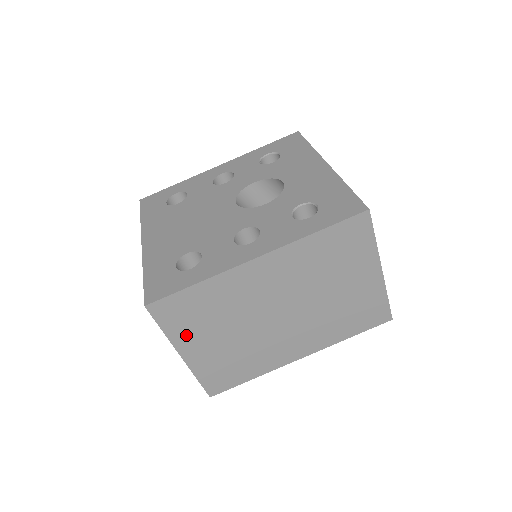
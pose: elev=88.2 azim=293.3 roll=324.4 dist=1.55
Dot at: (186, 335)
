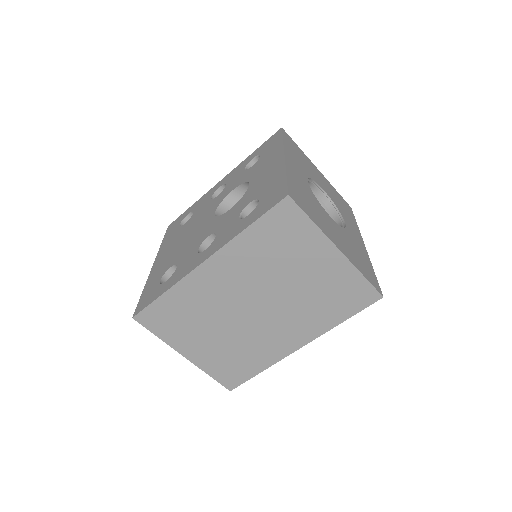
Dot at: (179, 338)
